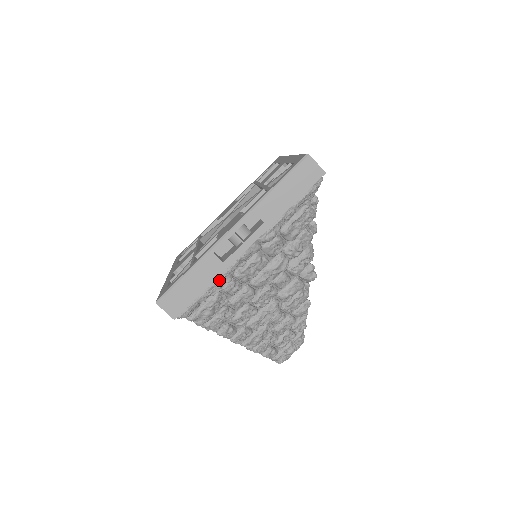
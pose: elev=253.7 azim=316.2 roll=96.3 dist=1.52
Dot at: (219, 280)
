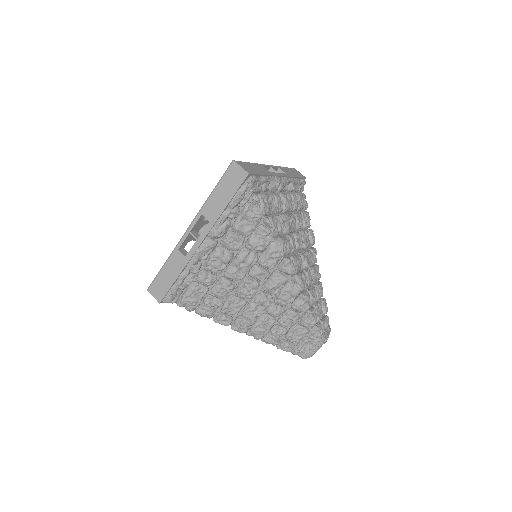
Dot at: (187, 271)
